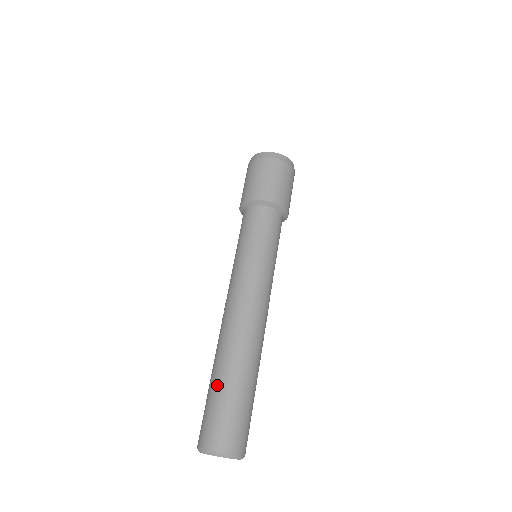
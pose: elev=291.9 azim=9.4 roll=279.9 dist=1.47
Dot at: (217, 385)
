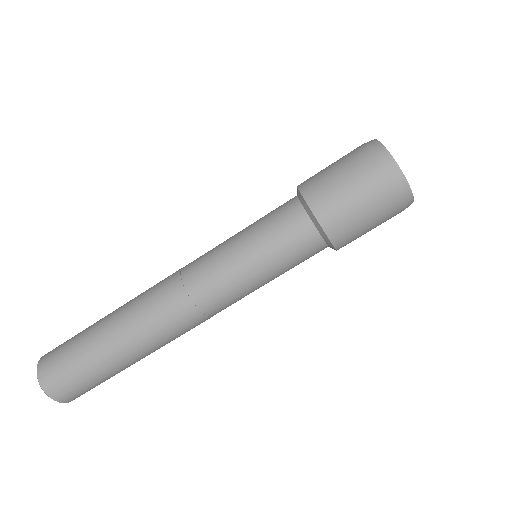
Dot at: (91, 338)
